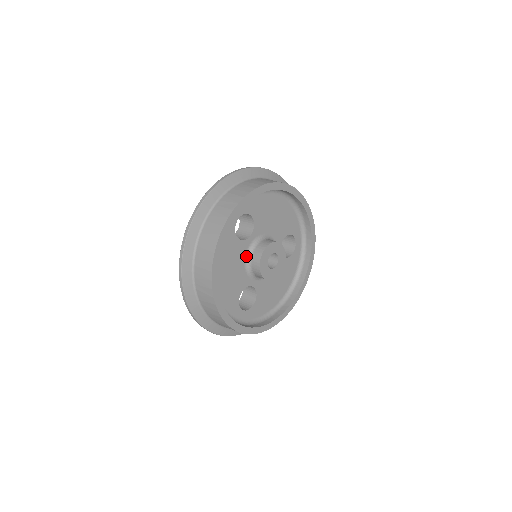
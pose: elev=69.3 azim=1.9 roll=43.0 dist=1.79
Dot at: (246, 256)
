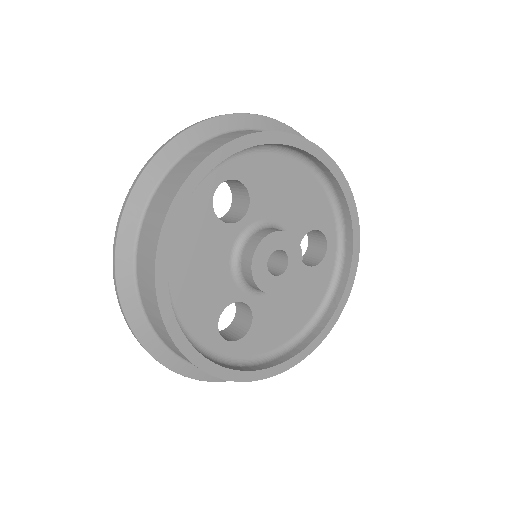
Dot at: (233, 250)
